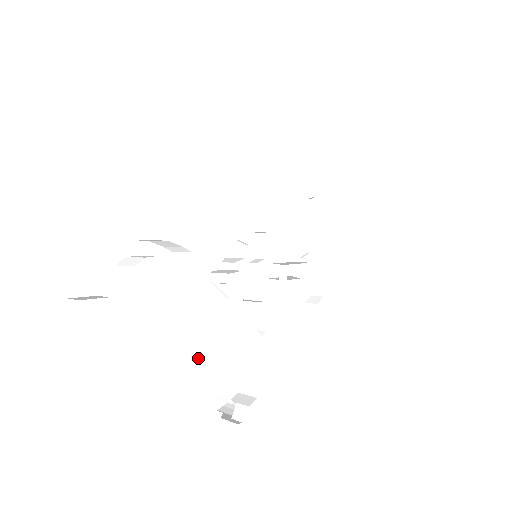
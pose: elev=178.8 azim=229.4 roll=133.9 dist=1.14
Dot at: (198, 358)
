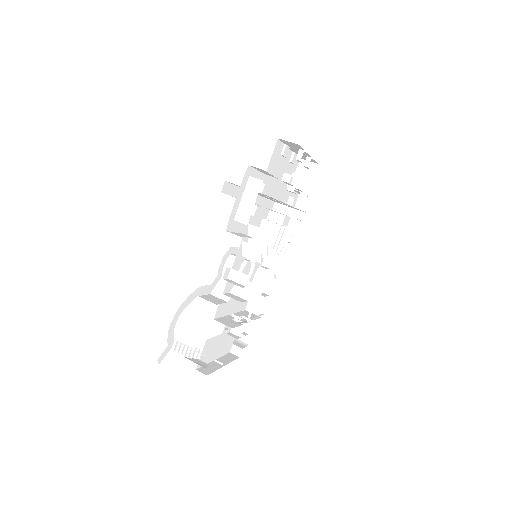
Dot at: occluded
